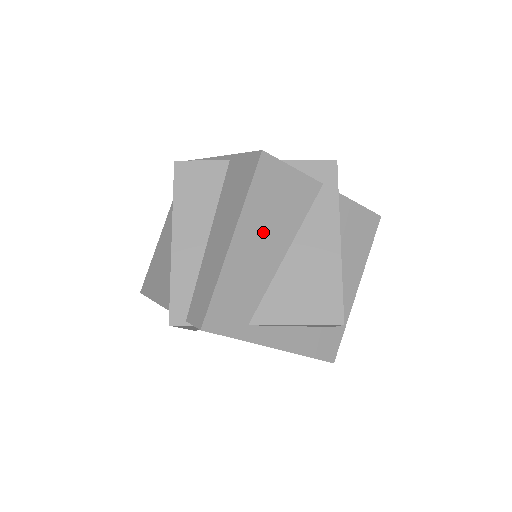
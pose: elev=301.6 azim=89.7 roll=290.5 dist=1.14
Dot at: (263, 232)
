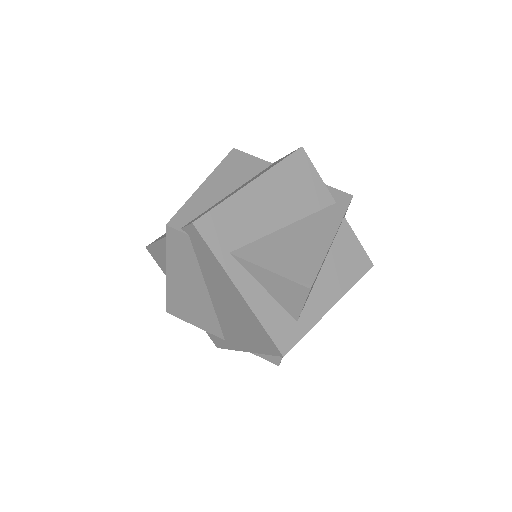
Dot at: (276, 196)
